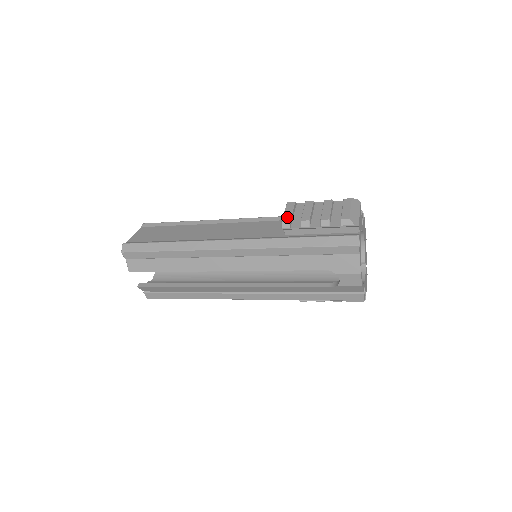
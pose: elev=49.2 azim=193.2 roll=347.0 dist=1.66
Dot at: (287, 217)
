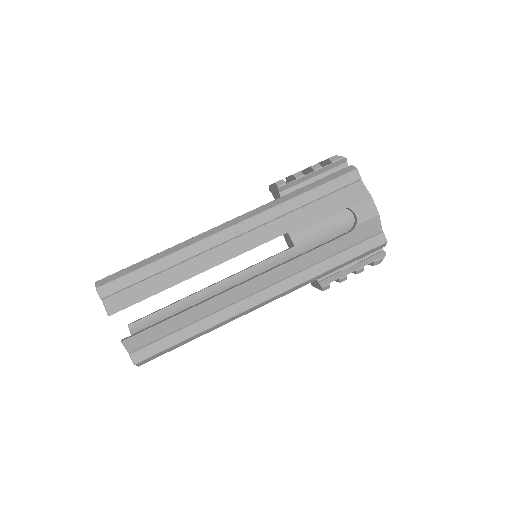
Dot at: occluded
